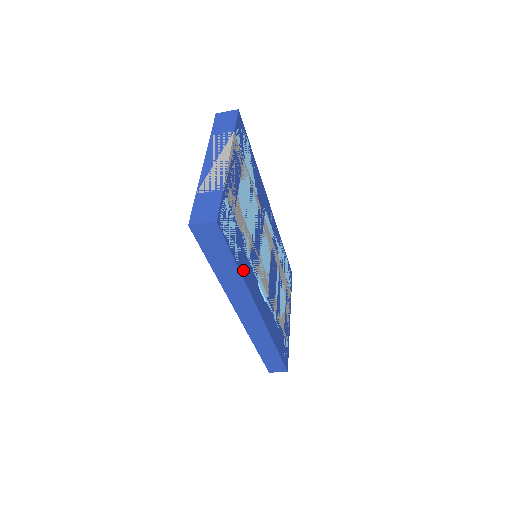
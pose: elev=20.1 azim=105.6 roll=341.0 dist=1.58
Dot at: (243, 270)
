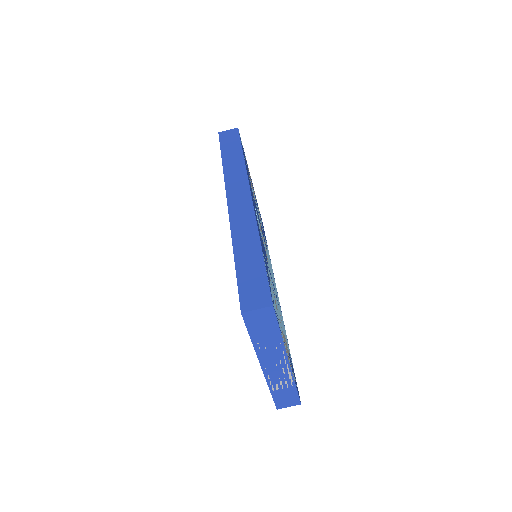
Dot at: occluded
